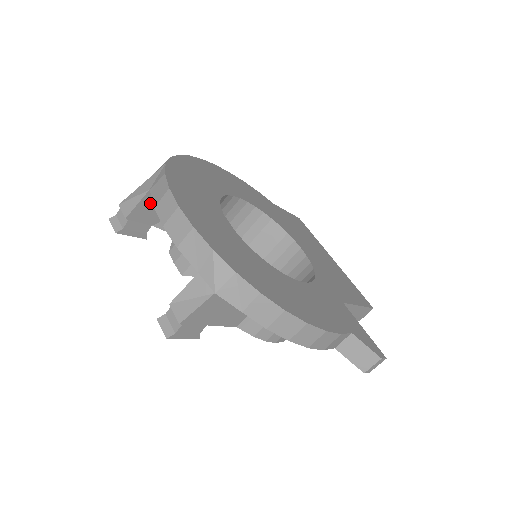
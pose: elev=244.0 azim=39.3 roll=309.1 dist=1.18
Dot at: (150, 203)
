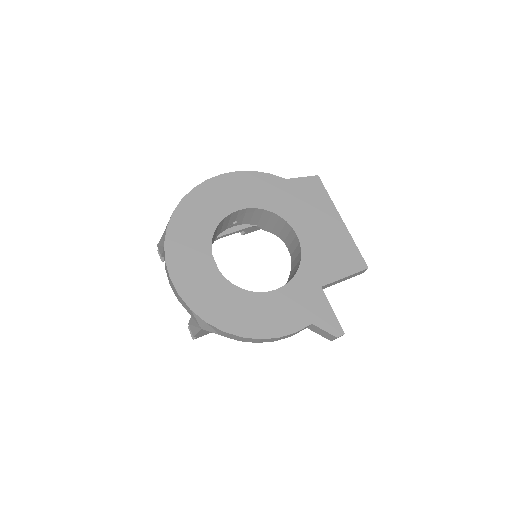
Dot at: occluded
